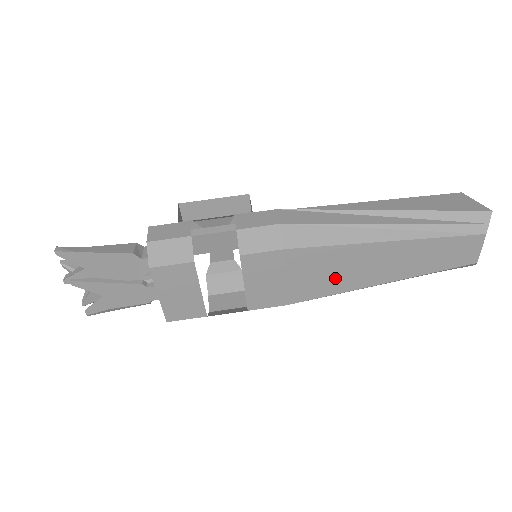
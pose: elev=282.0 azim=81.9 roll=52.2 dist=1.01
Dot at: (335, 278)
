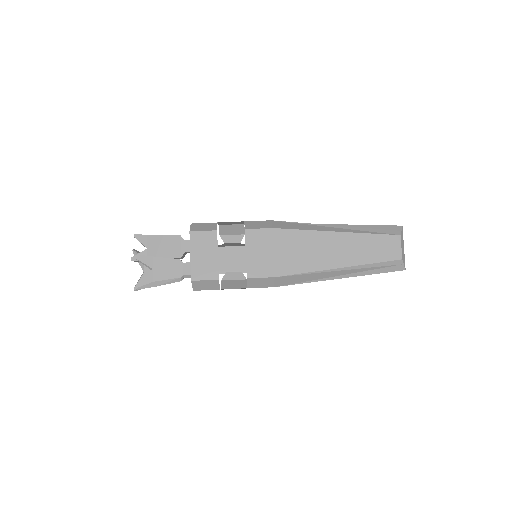
Dot at: (306, 257)
